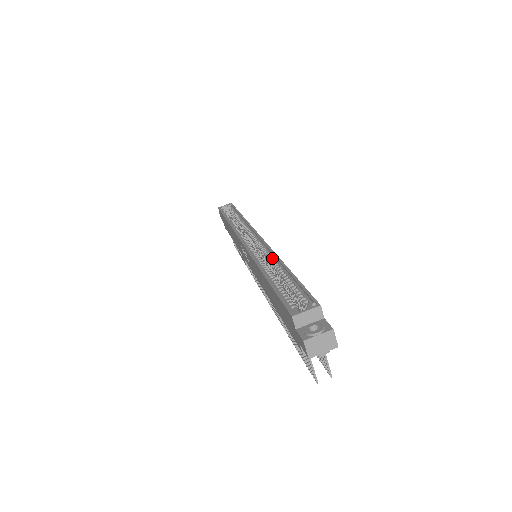
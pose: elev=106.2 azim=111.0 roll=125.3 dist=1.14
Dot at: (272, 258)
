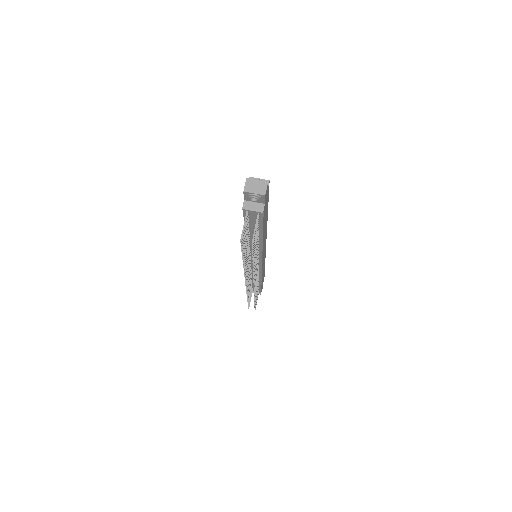
Dot at: occluded
